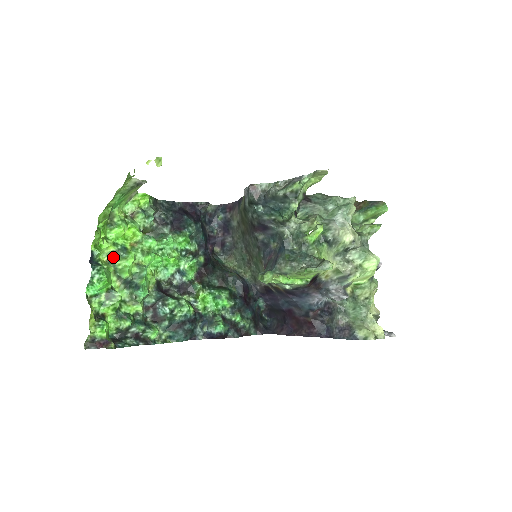
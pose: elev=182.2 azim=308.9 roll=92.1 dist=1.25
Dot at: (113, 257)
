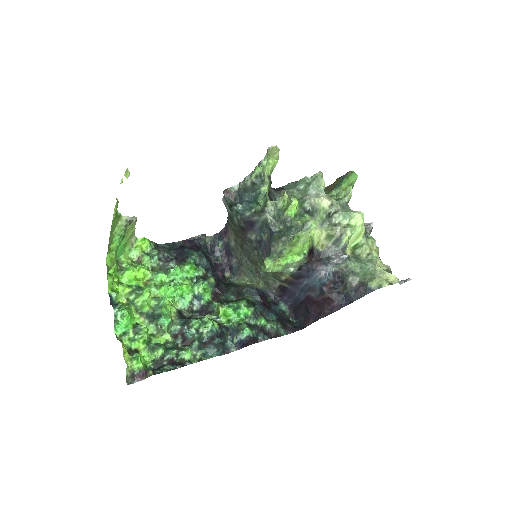
Dot at: (131, 297)
